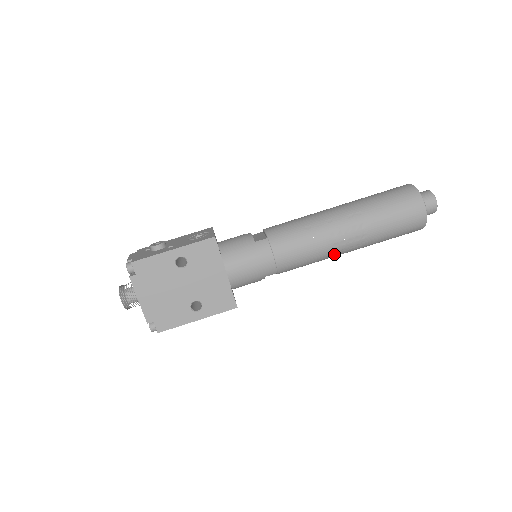
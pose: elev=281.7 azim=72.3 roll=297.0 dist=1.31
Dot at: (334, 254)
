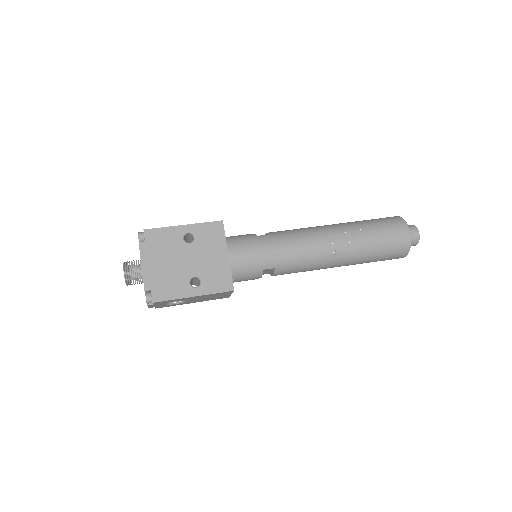
Dot at: (328, 259)
